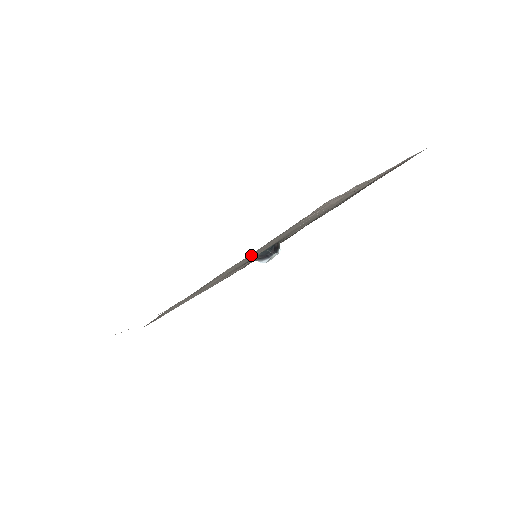
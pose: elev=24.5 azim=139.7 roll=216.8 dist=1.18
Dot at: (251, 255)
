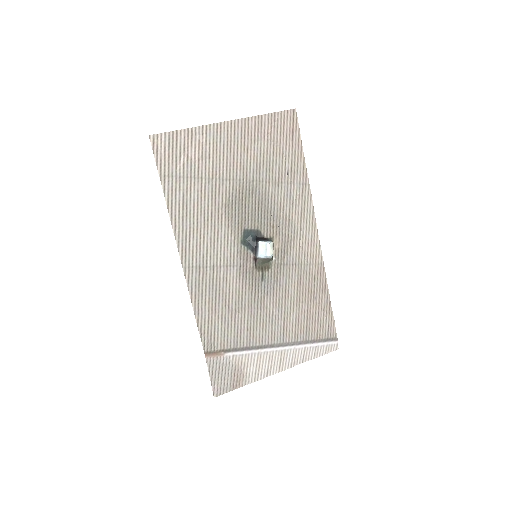
Dot at: (193, 222)
